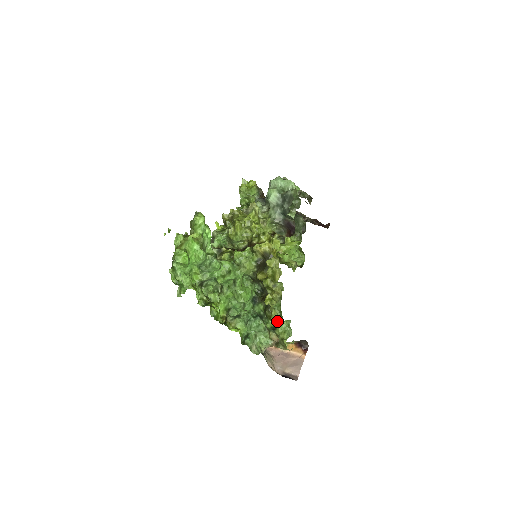
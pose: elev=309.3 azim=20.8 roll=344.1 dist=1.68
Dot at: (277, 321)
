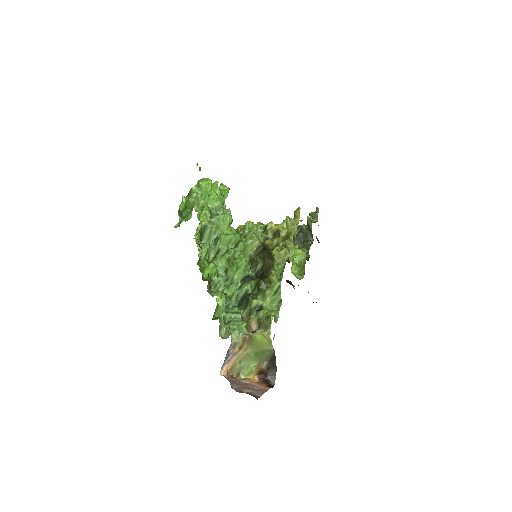
Dot at: (268, 297)
